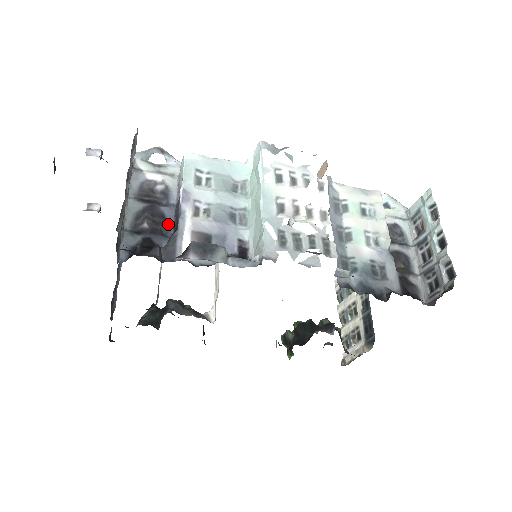
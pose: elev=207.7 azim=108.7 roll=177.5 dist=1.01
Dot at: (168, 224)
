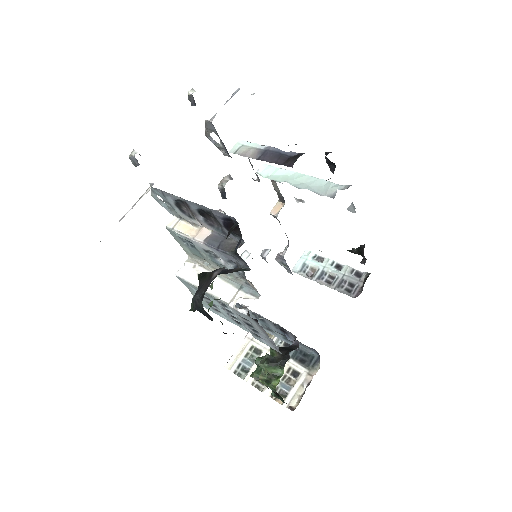
Dot at: (270, 160)
